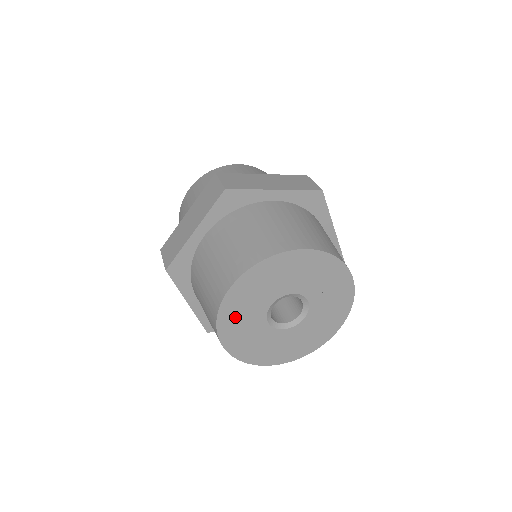
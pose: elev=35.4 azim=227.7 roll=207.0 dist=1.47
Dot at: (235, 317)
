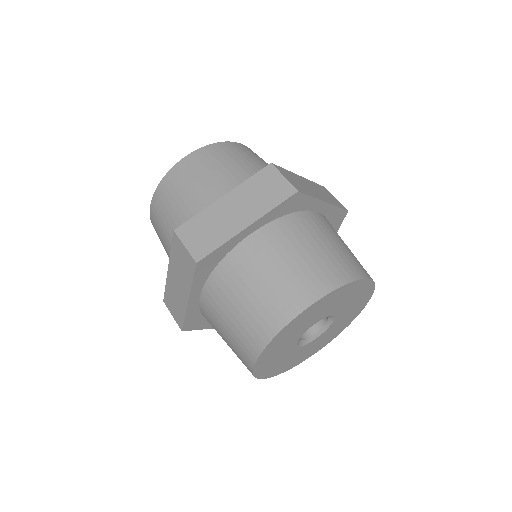
Dot at: (286, 335)
